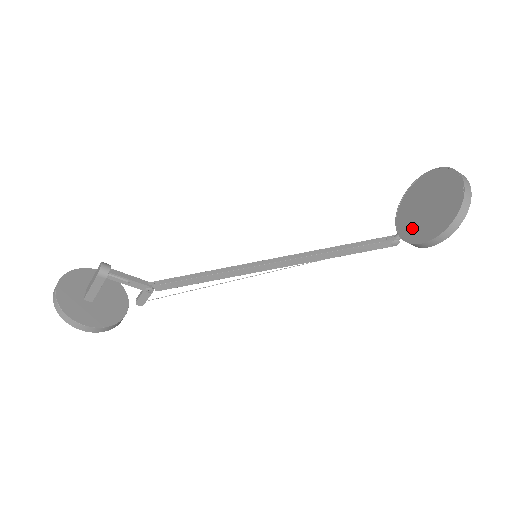
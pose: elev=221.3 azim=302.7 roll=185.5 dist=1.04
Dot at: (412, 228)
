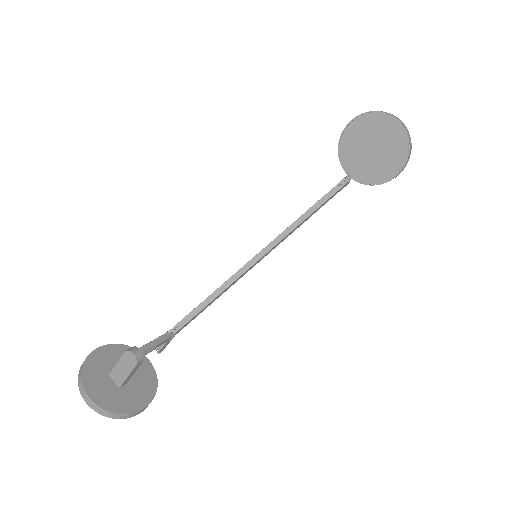
Dot at: (364, 171)
